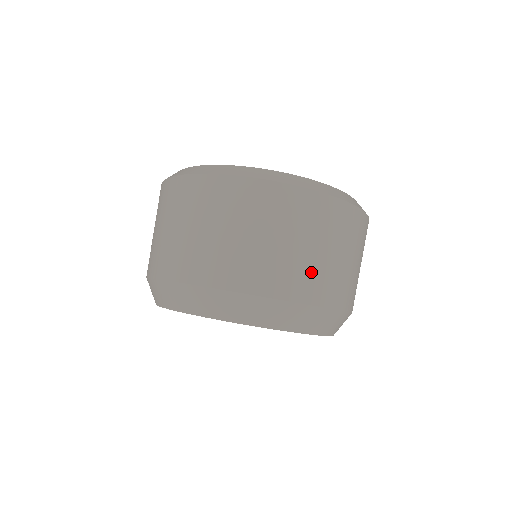
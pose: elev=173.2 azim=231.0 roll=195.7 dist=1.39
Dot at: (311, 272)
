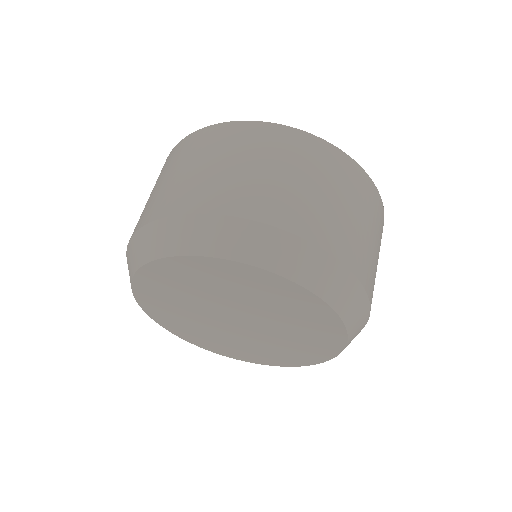
Dot at: (344, 229)
